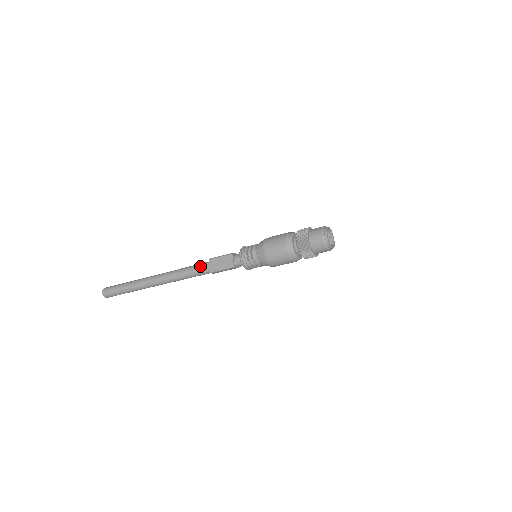
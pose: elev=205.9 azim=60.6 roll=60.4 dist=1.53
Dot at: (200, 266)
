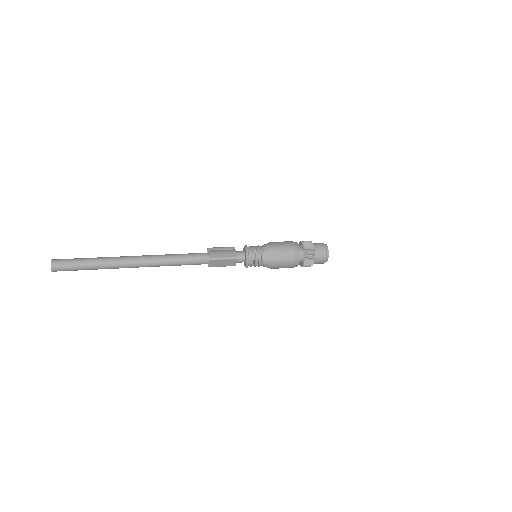
Dot at: (197, 262)
